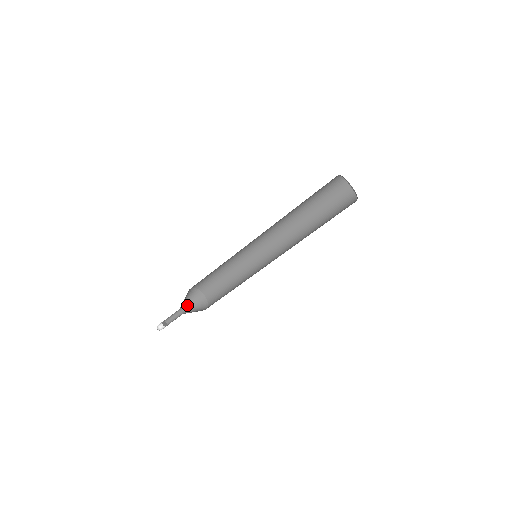
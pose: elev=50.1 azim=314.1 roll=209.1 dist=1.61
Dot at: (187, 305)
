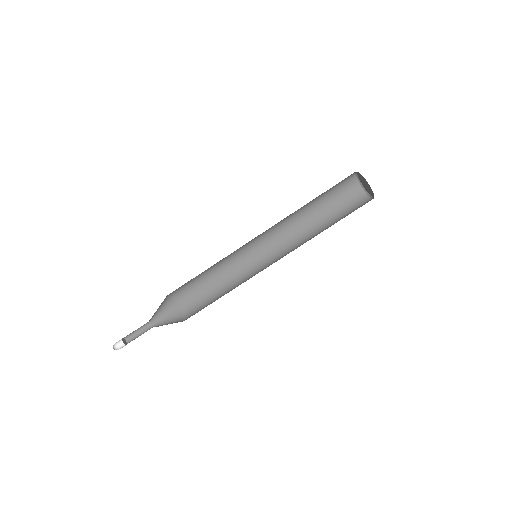
Dot at: (160, 321)
